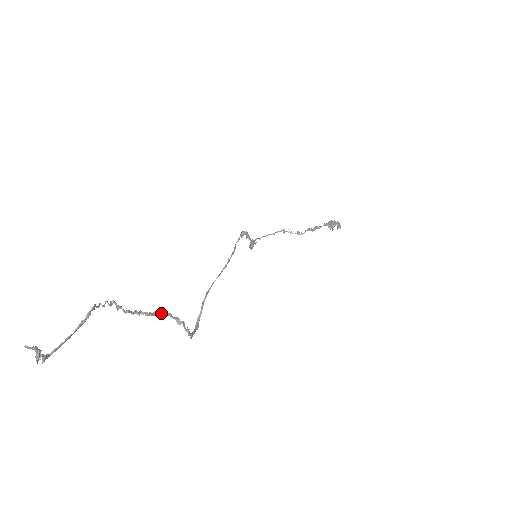
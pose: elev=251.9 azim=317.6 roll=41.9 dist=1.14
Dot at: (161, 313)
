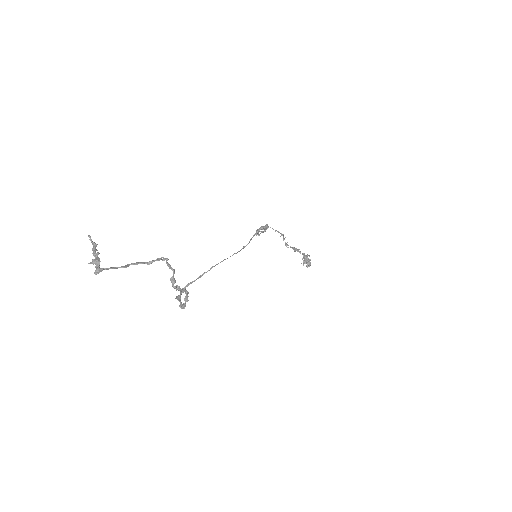
Dot at: (186, 291)
